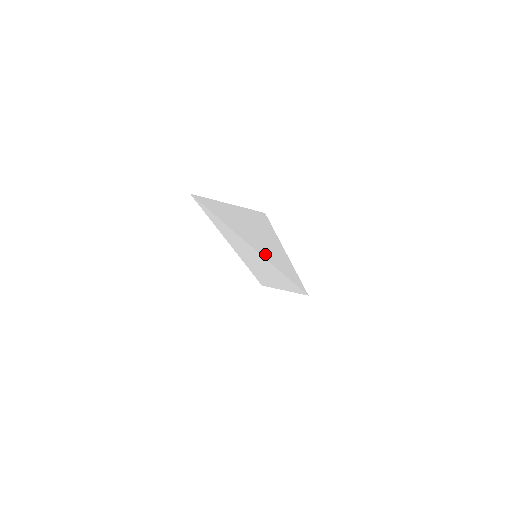
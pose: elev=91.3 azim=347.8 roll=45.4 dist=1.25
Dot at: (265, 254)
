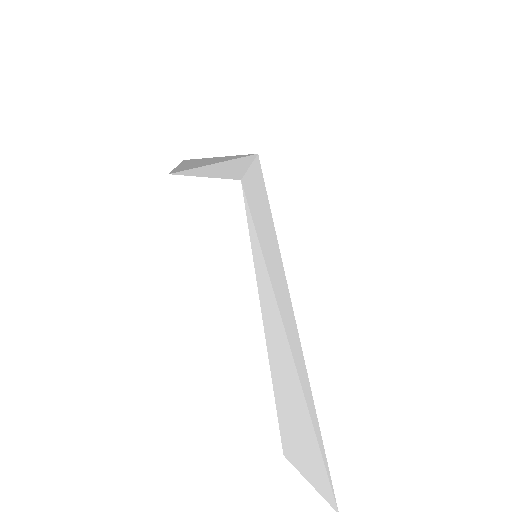
Dot at: (272, 275)
